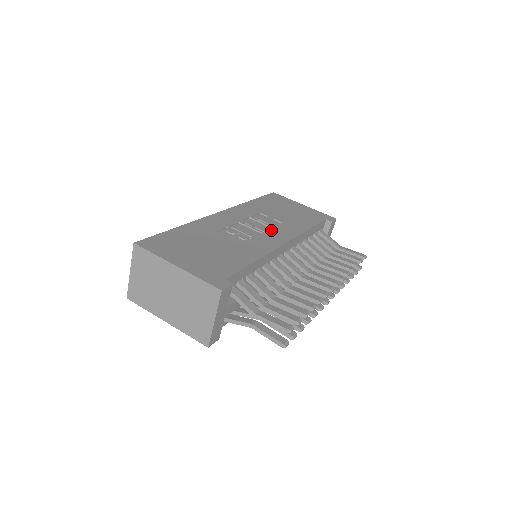
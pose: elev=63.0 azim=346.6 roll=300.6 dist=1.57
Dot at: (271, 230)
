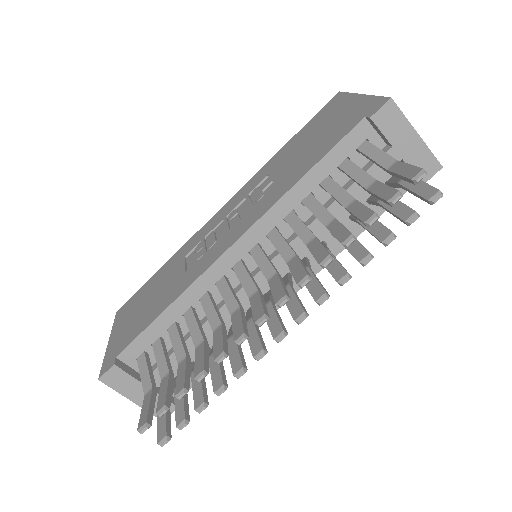
Dot at: (242, 218)
